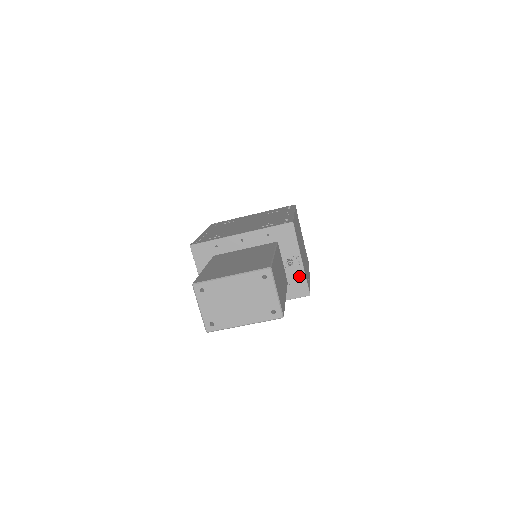
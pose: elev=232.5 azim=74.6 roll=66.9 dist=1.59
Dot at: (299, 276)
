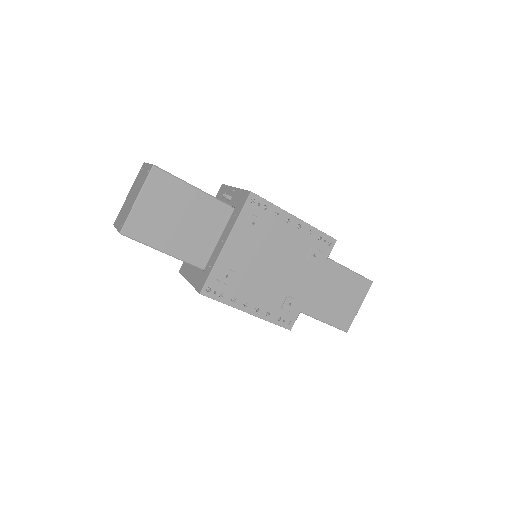
Dot at: (239, 195)
